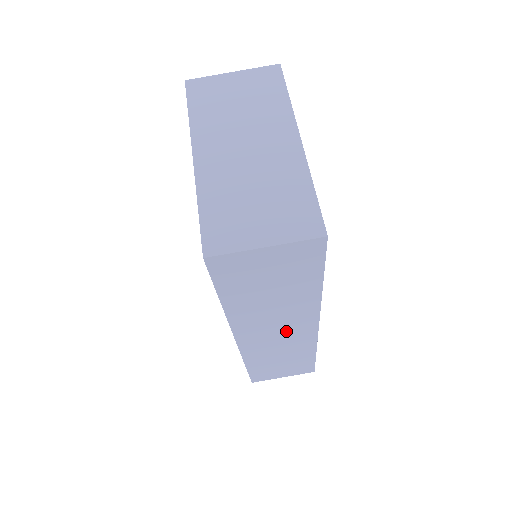
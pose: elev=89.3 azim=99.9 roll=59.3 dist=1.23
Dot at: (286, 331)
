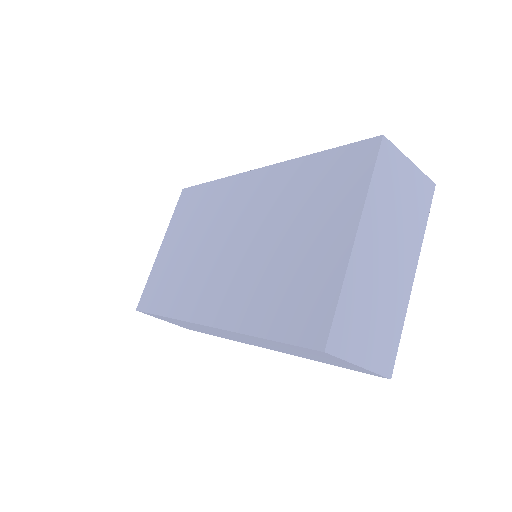
Dot at: (241, 339)
